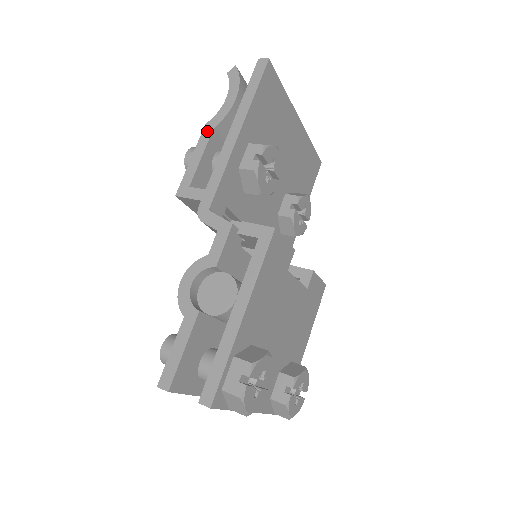
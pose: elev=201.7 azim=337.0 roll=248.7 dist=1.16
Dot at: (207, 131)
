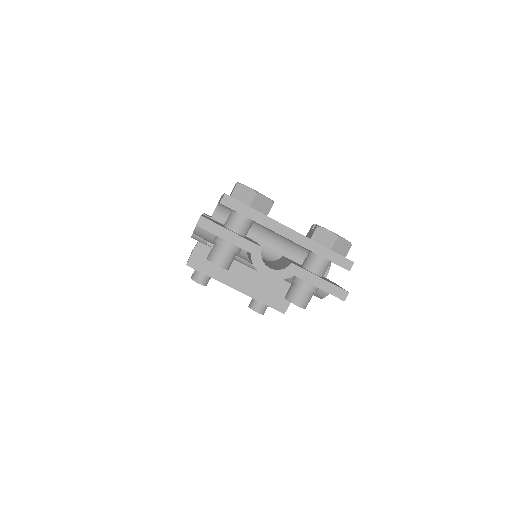
Dot at: occluded
